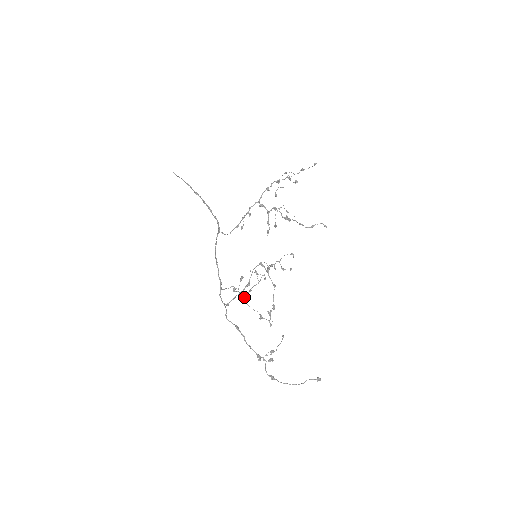
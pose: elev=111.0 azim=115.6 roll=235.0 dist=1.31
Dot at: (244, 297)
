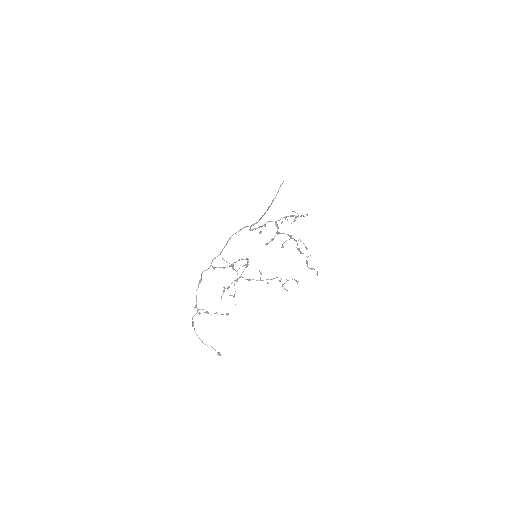
Dot at: occluded
